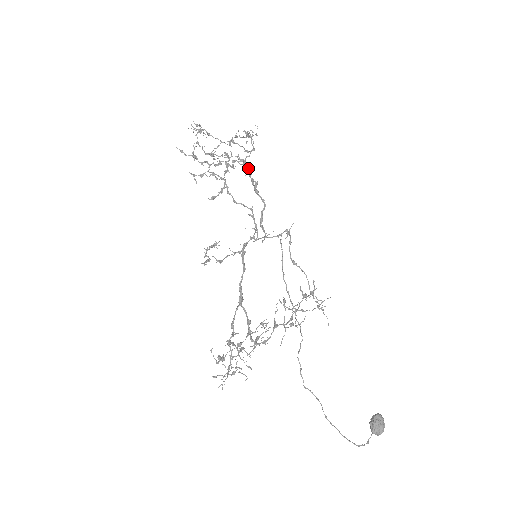
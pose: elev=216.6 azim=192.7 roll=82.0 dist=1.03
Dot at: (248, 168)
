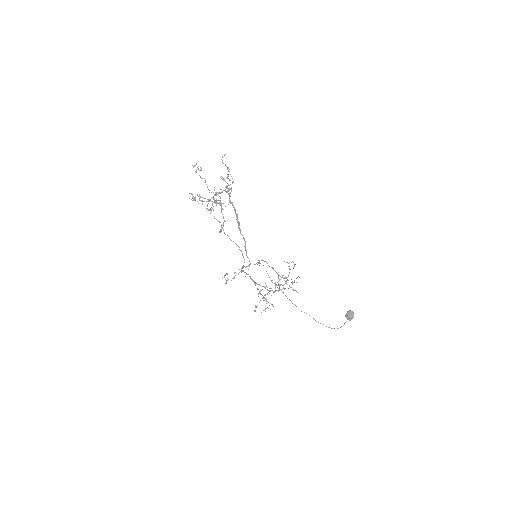
Dot at: (232, 205)
